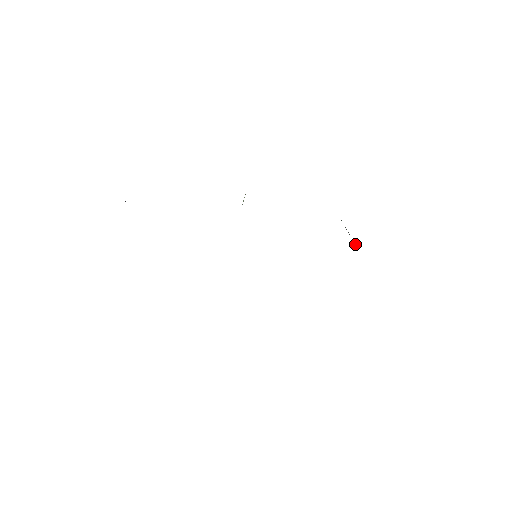
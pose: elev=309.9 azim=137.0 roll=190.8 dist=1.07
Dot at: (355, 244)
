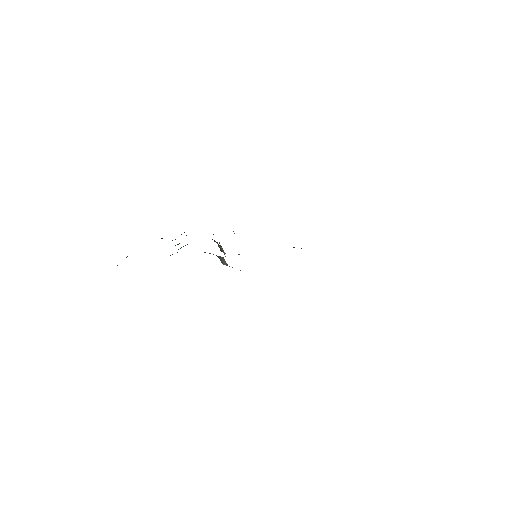
Dot at: occluded
